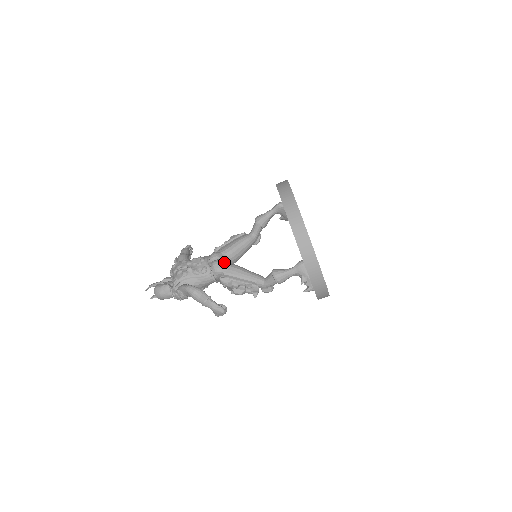
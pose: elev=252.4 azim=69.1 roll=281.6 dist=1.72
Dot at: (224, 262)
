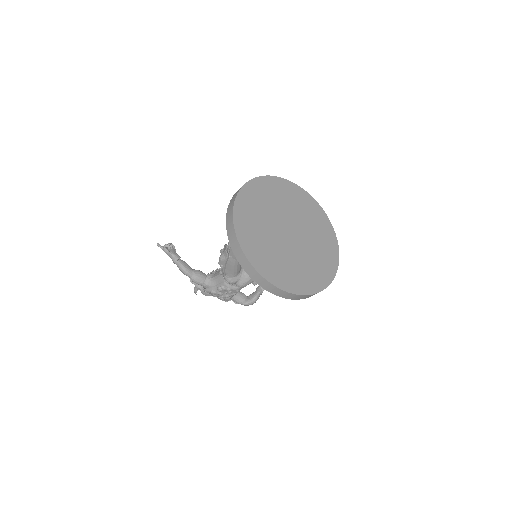
Dot at: (244, 280)
